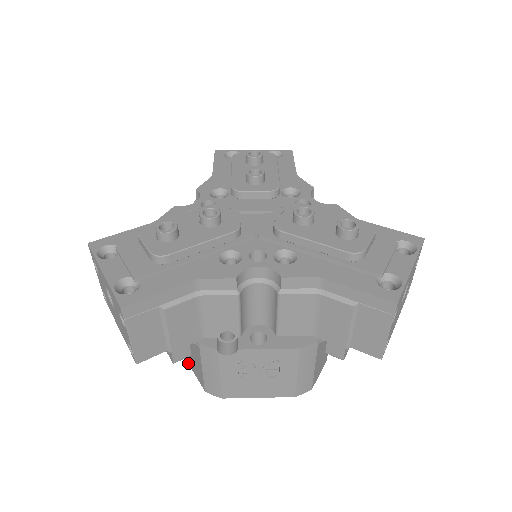
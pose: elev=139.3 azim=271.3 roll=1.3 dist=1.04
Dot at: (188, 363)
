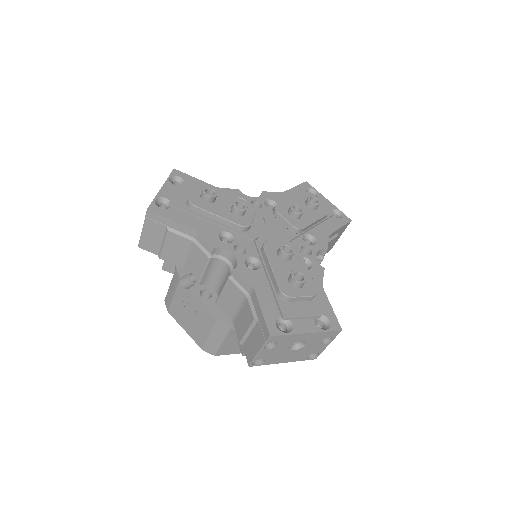
Dot at: occluded
